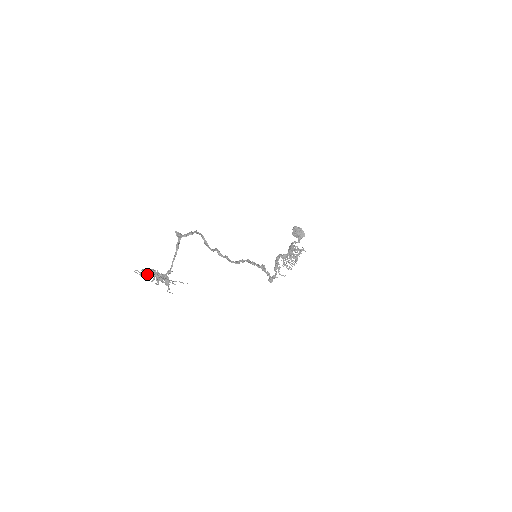
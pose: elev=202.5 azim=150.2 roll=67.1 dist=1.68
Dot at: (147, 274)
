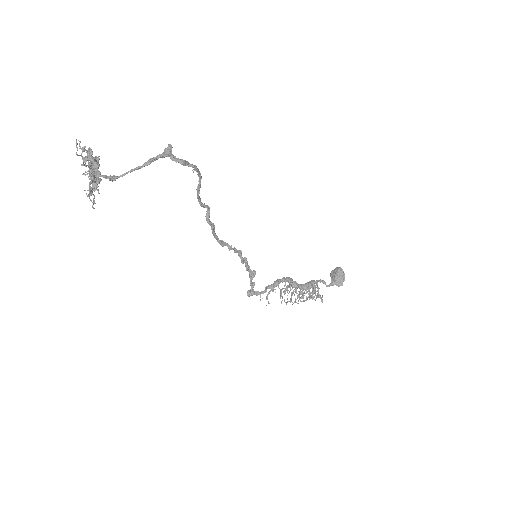
Dot at: occluded
